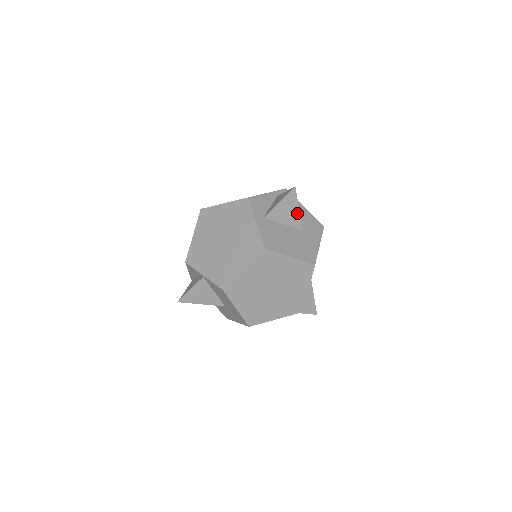
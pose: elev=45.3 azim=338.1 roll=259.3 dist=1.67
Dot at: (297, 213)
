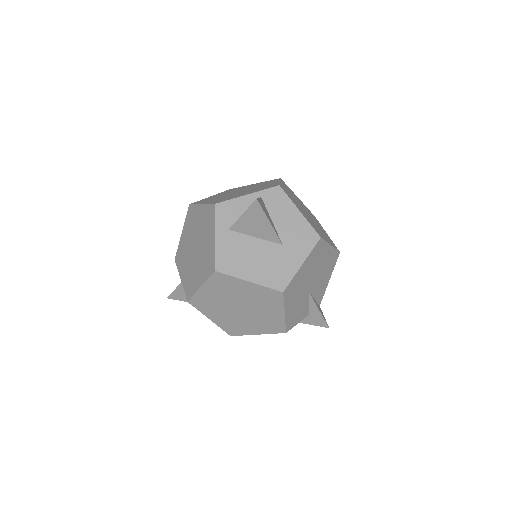
Dot at: (269, 226)
